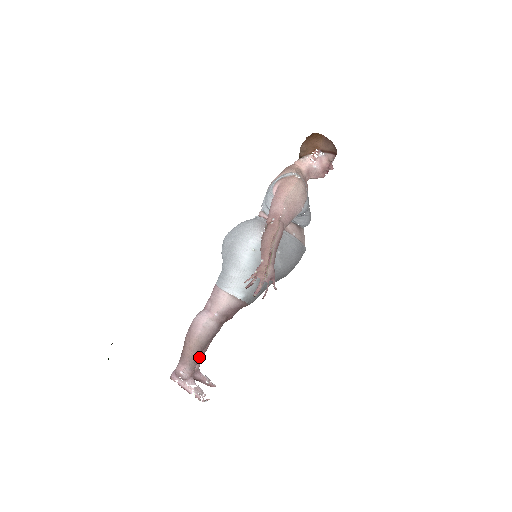
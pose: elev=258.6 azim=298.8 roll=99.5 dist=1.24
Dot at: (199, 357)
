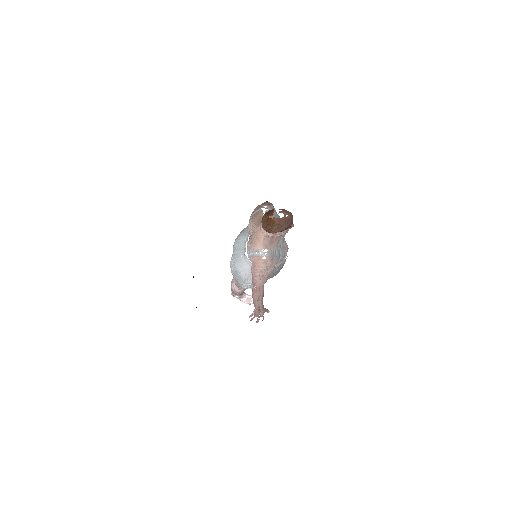
Dot at: occluded
